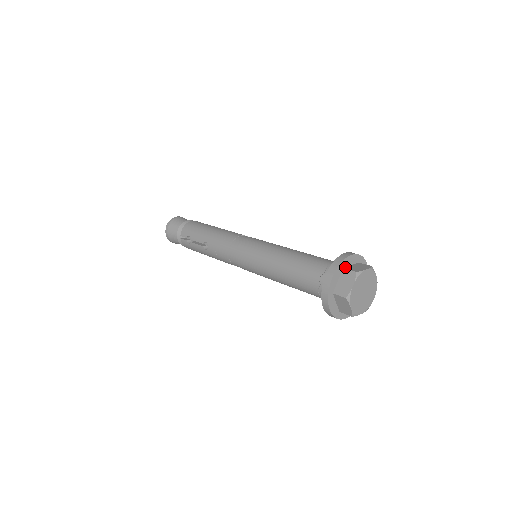
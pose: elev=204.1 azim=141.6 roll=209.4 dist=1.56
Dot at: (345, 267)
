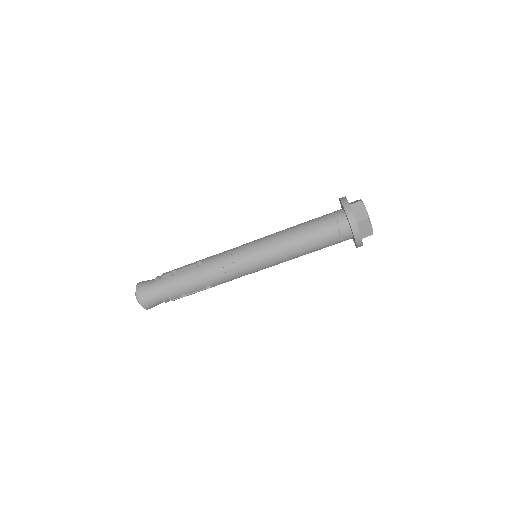
Dot at: occluded
